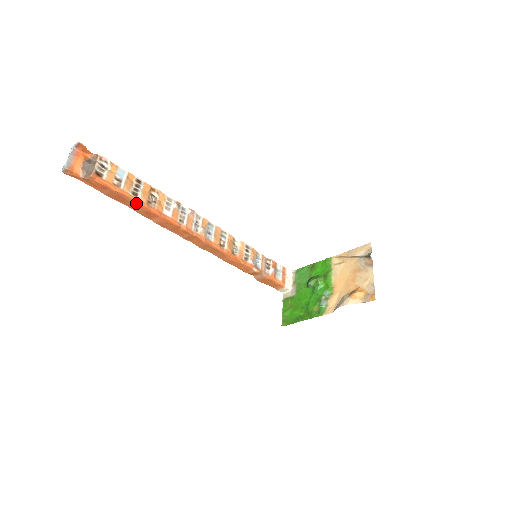
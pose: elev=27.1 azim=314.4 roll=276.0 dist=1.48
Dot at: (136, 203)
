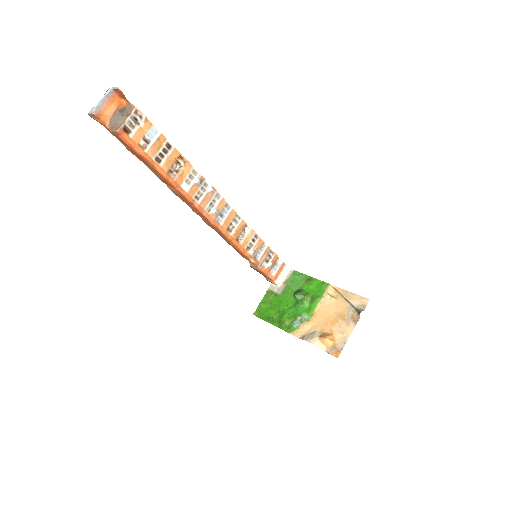
Dot at: (156, 169)
